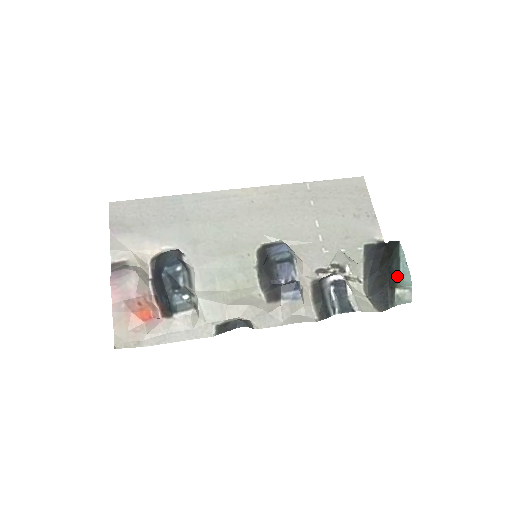
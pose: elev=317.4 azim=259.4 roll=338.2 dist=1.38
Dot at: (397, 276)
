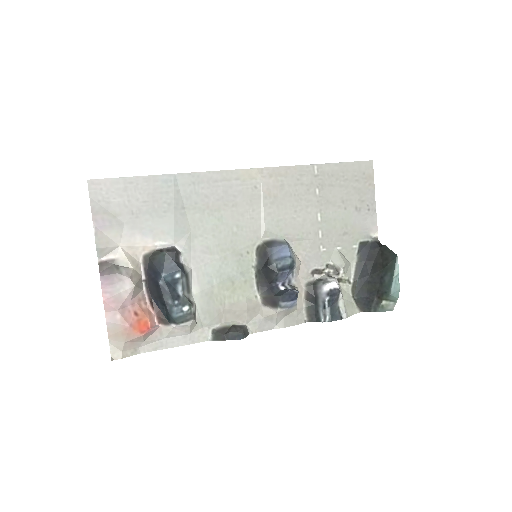
Dot at: (388, 291)
